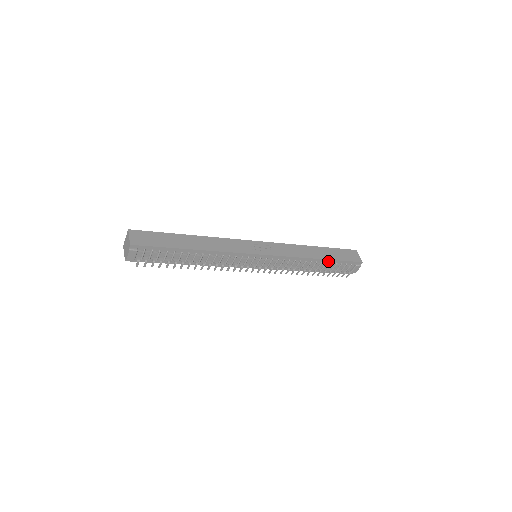
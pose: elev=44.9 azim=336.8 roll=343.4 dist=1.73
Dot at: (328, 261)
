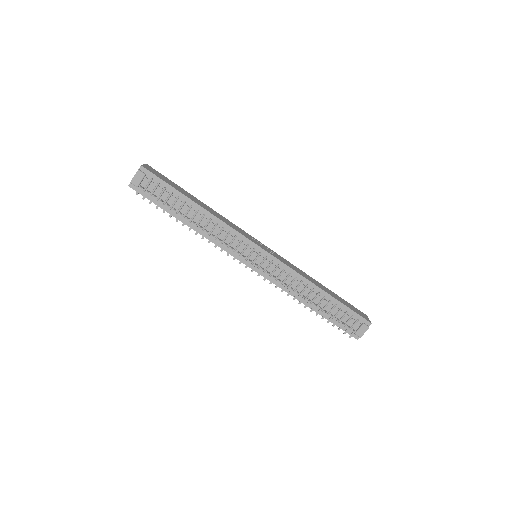
Dot at: (332, 299)
